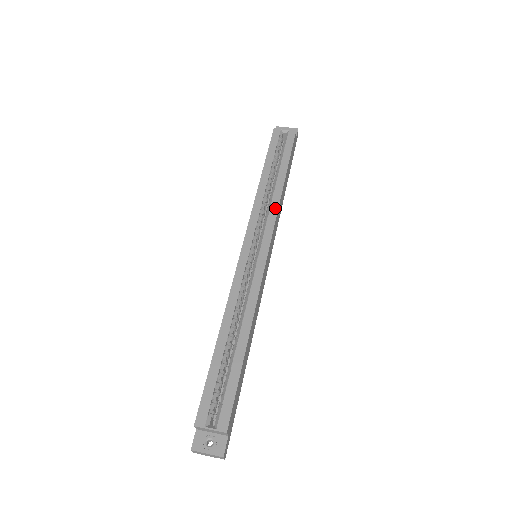
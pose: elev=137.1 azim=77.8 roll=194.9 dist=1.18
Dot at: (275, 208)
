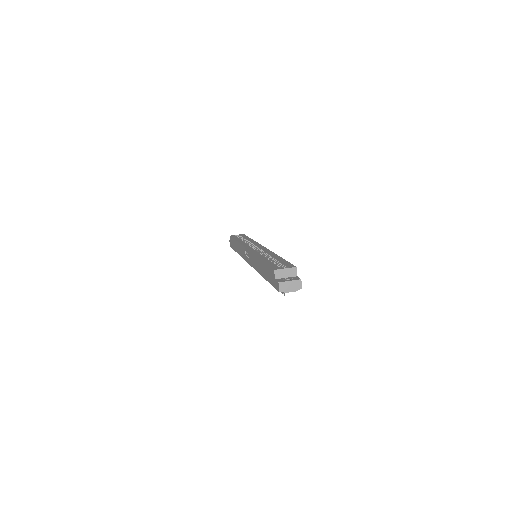
Dot at: (255, 242)
